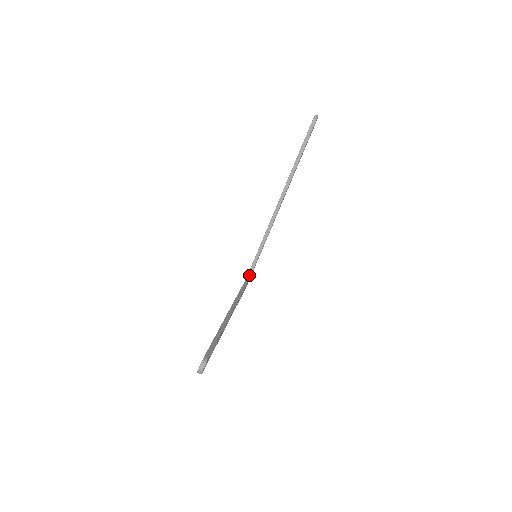
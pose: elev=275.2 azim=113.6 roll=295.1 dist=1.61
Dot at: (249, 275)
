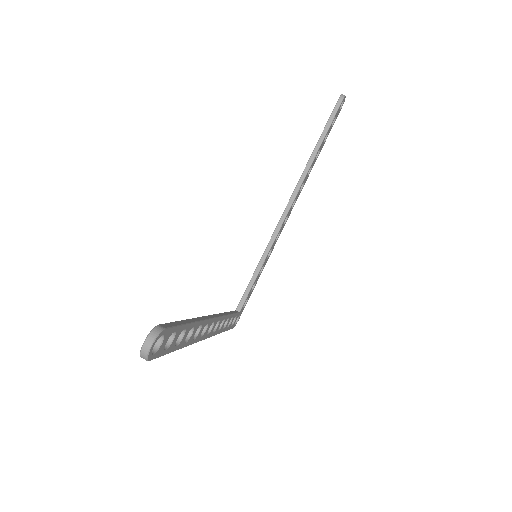
Dot at: (241, 304)
